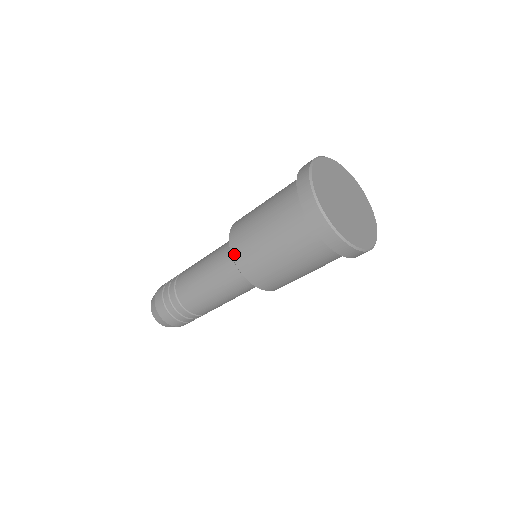
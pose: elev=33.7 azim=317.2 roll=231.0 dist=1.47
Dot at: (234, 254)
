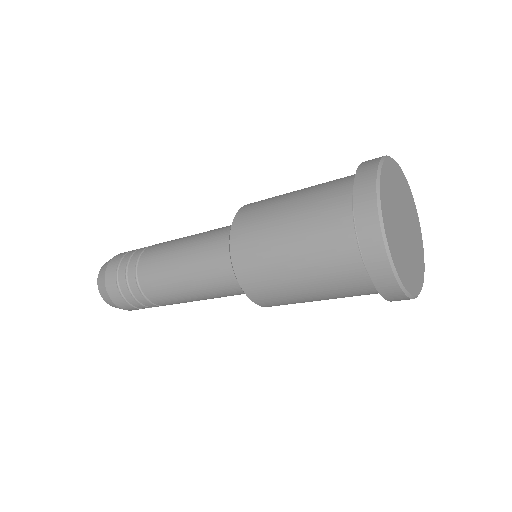
Dot at: (245, 286)
